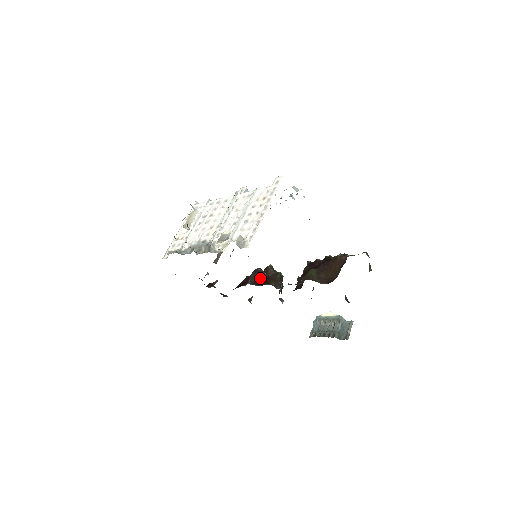
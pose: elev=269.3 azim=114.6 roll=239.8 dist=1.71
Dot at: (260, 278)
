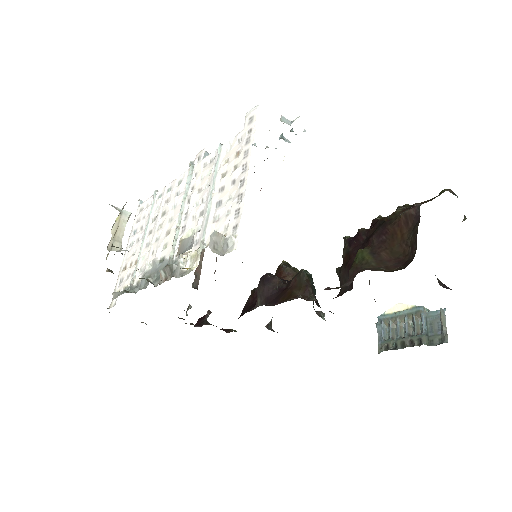
Dot at: (274, 290)
